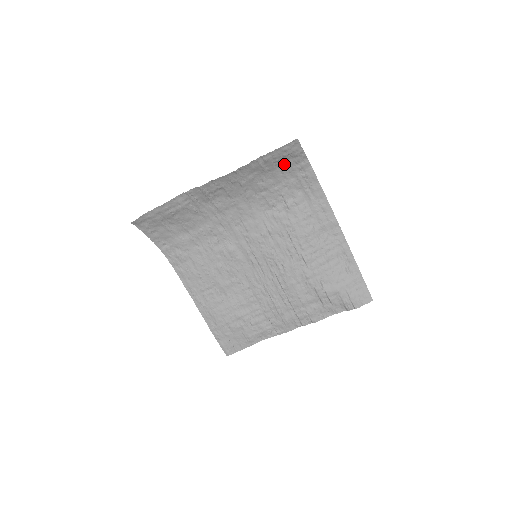
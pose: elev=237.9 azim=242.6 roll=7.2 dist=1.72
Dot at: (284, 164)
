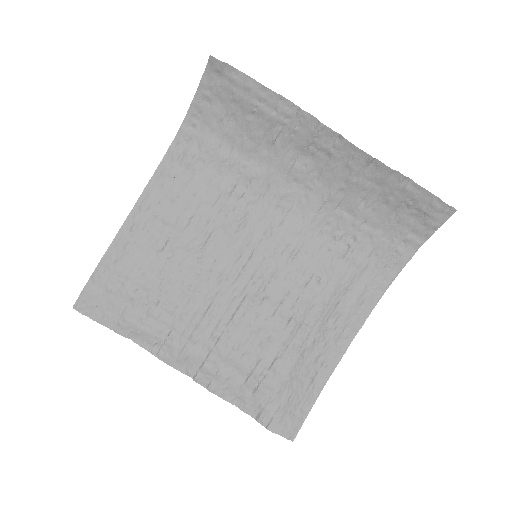
Dot at: (406, 216)
